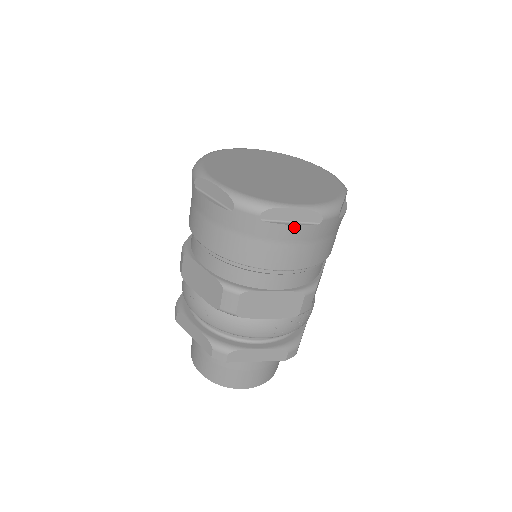
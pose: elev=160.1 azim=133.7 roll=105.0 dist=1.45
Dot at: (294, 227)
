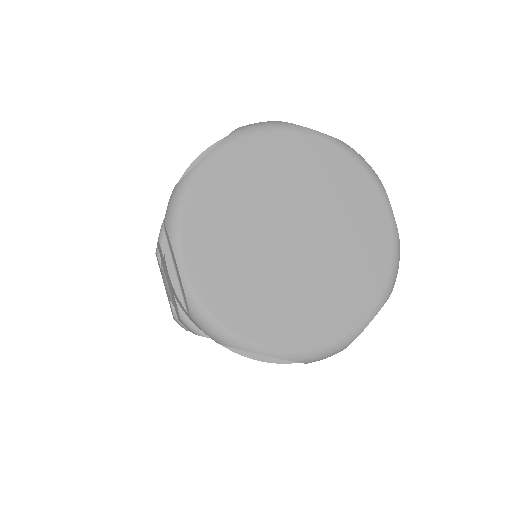
Dot at: occluded
